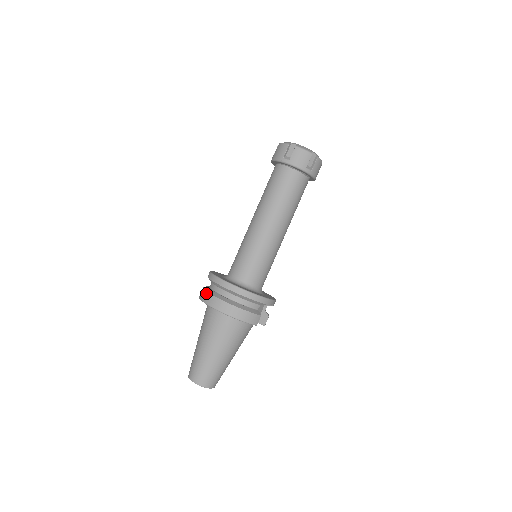
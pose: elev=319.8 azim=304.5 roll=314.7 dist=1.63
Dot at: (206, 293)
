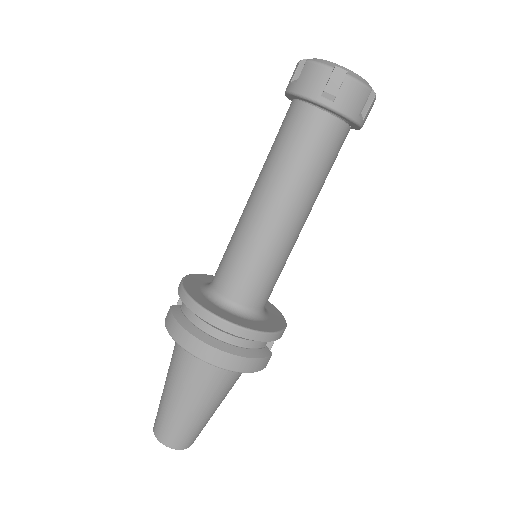
Dot at: (185, 333)
